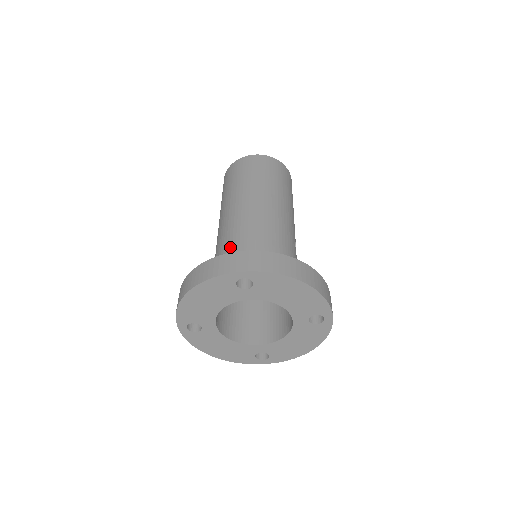
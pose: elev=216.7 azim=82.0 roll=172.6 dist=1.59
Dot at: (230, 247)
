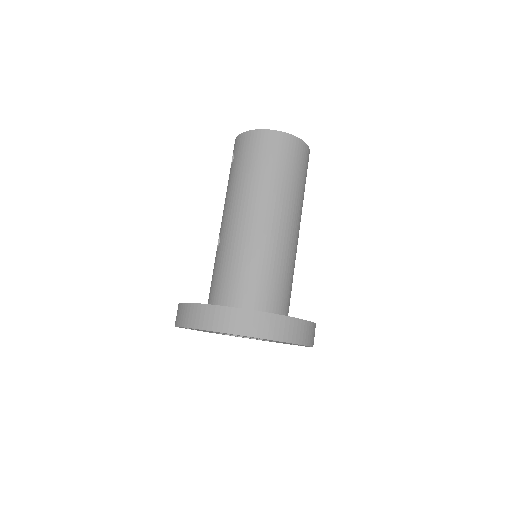
Dot at: (243, 269)
